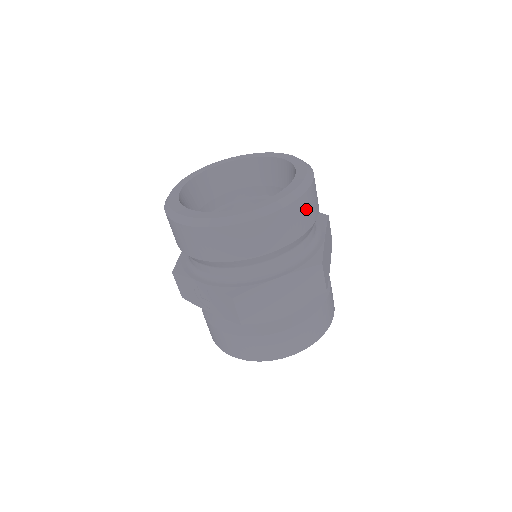
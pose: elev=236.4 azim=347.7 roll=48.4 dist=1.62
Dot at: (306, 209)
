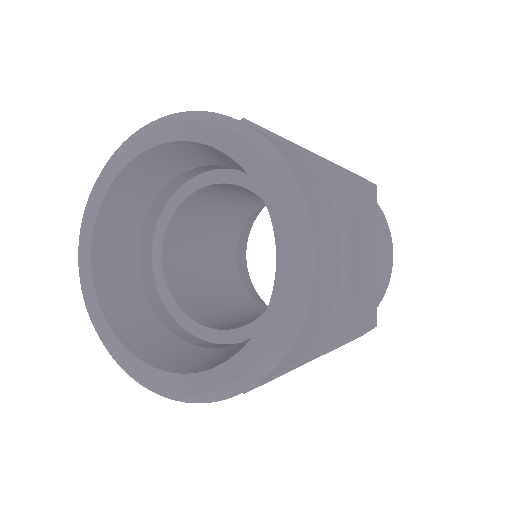
Dot at: (315, 319)
